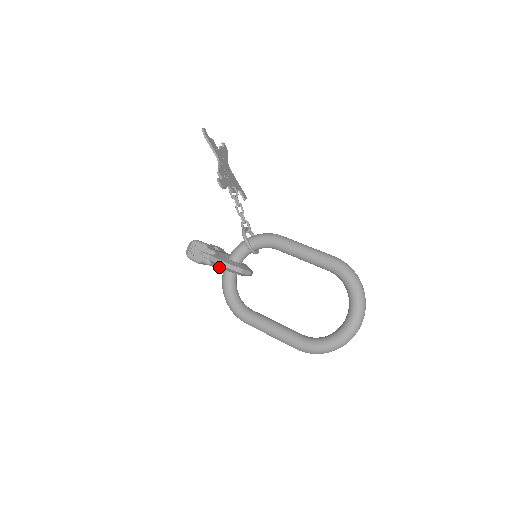
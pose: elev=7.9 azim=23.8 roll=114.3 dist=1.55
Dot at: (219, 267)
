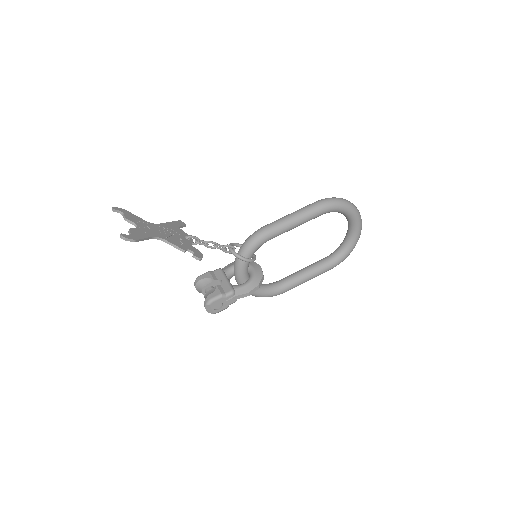
Dot at: occluded
